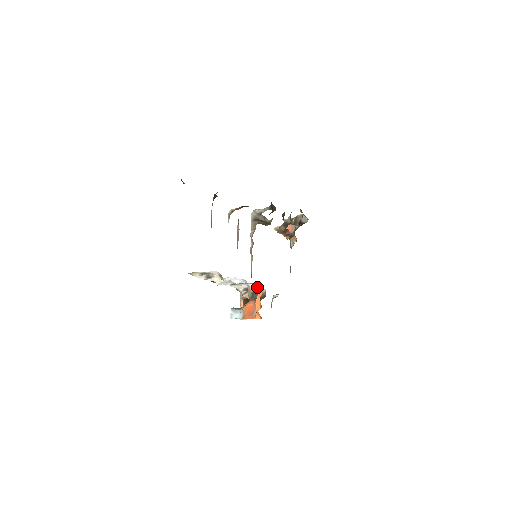
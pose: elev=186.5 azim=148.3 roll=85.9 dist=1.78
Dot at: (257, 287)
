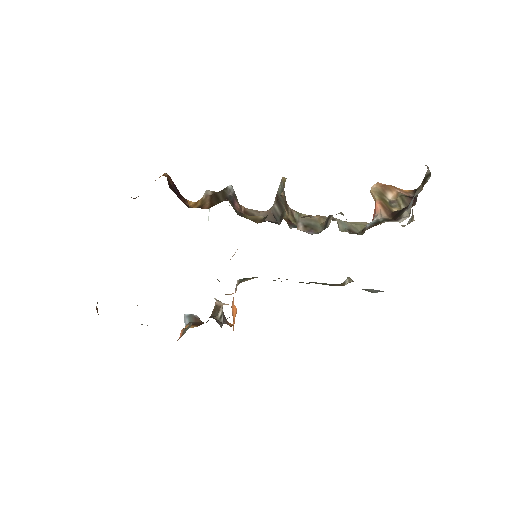
Dot at: occluded
